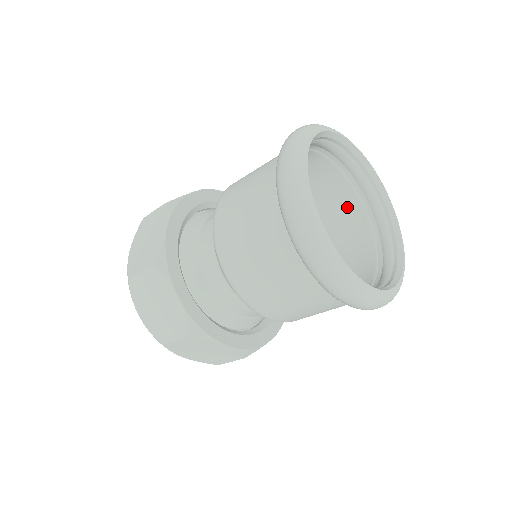
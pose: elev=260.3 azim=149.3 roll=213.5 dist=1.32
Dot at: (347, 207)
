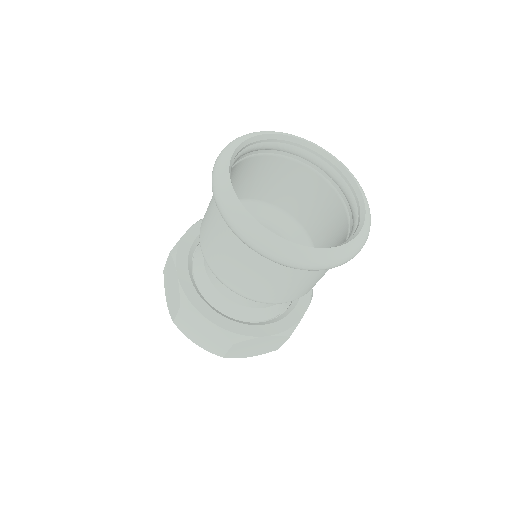
Dot at: (306, 179)
